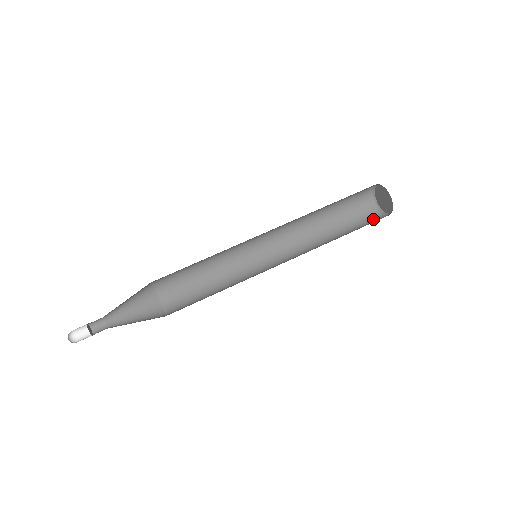
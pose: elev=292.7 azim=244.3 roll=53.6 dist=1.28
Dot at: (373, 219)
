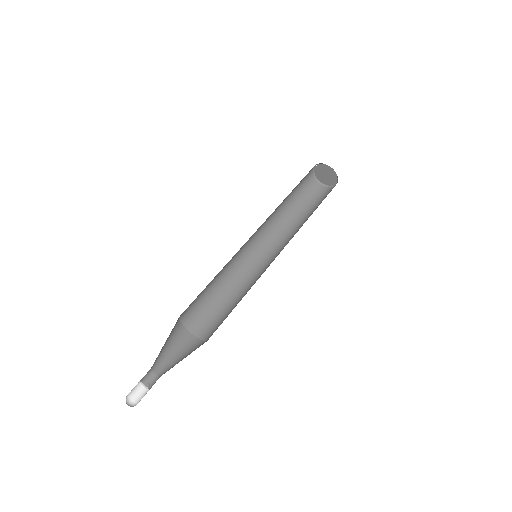
Dot at: (330, 191)
